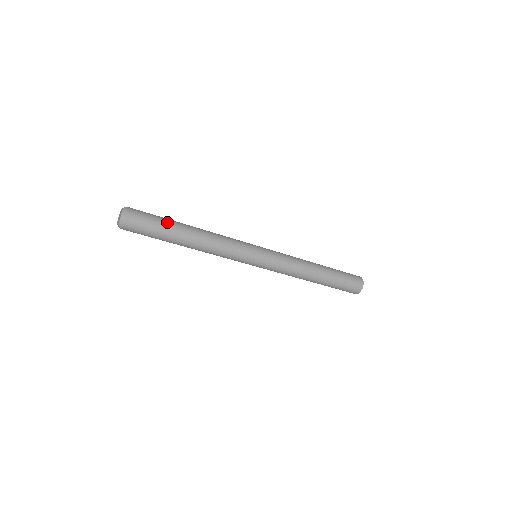
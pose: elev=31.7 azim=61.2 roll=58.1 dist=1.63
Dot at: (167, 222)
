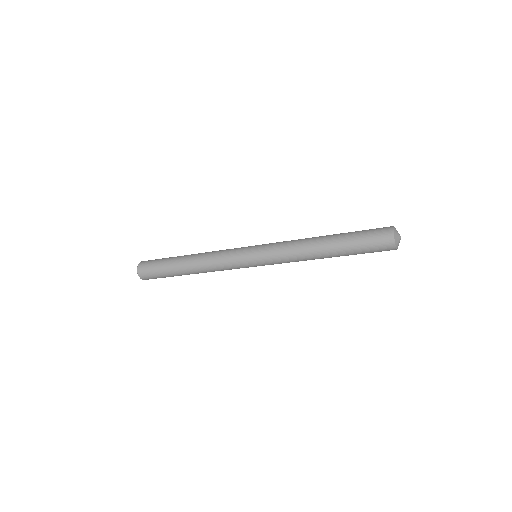
Dot at: (167, 272)
